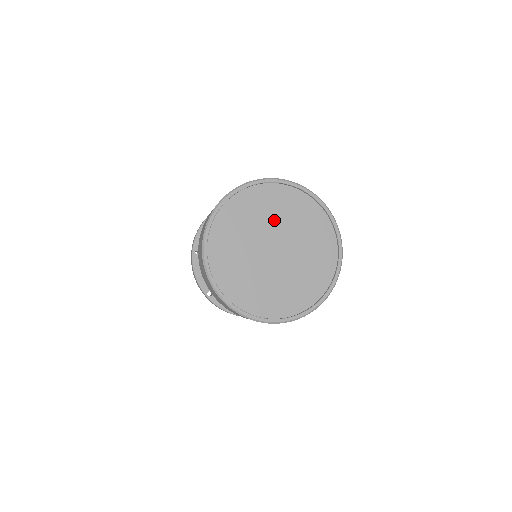
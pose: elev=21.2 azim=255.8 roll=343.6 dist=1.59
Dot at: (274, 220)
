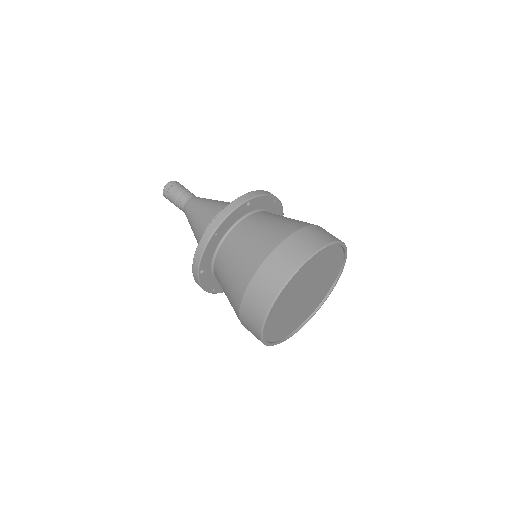
Dot at: (320, 273)
